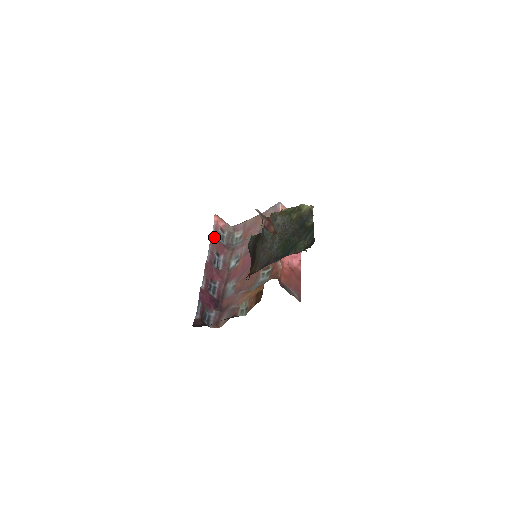
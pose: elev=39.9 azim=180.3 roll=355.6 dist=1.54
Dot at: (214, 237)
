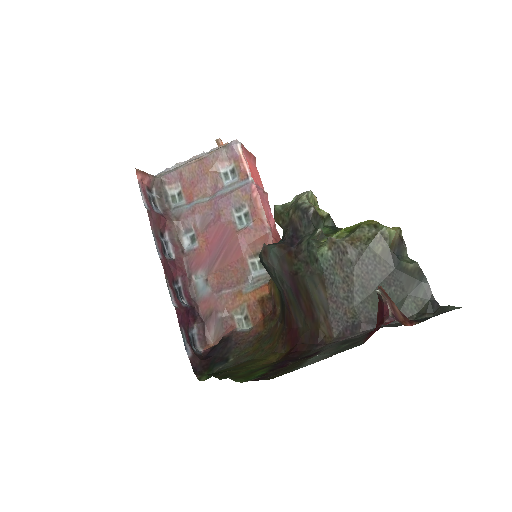
Dot at: (150, 211)
